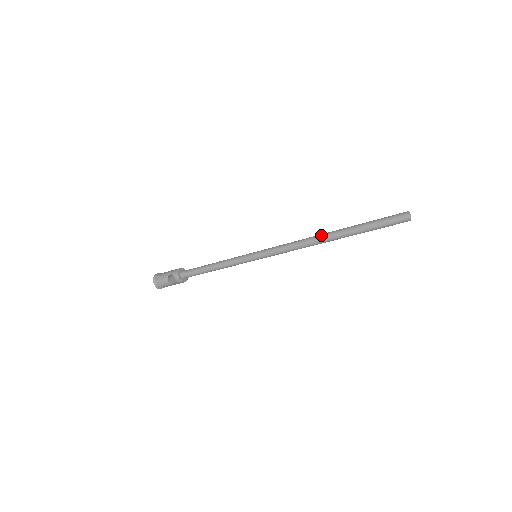
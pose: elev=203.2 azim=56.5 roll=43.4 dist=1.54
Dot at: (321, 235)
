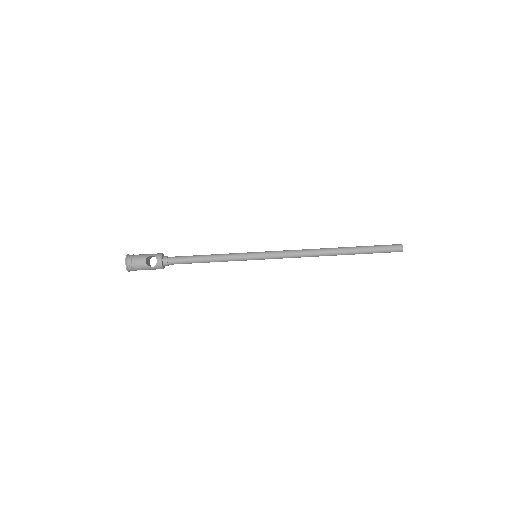
Dot at: (327, 248)
